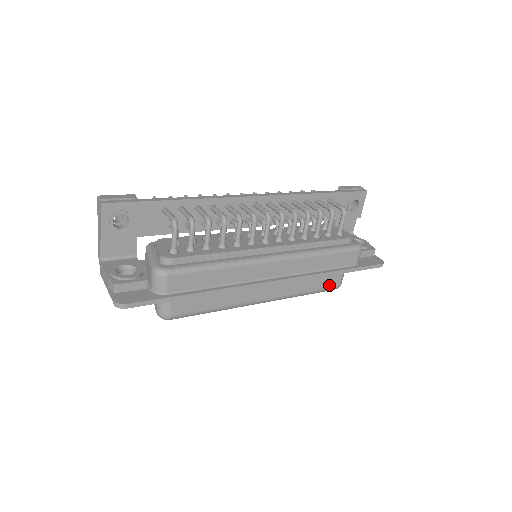
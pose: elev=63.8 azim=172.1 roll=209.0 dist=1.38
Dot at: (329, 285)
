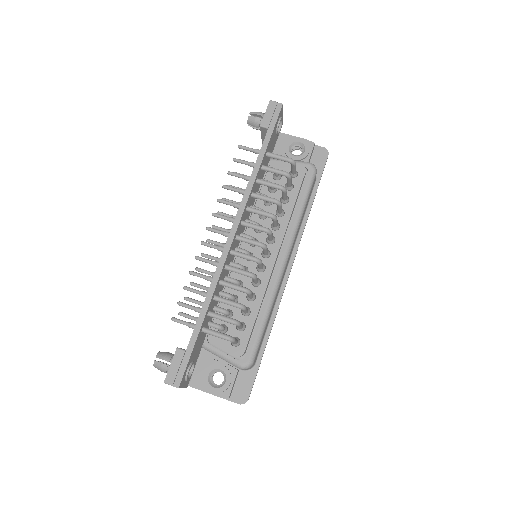
Dot at: occluded
